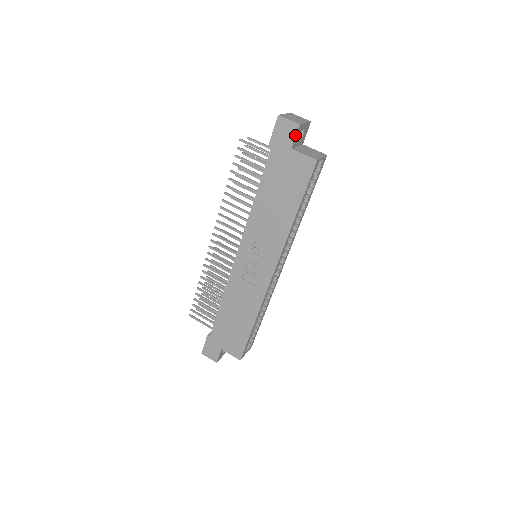
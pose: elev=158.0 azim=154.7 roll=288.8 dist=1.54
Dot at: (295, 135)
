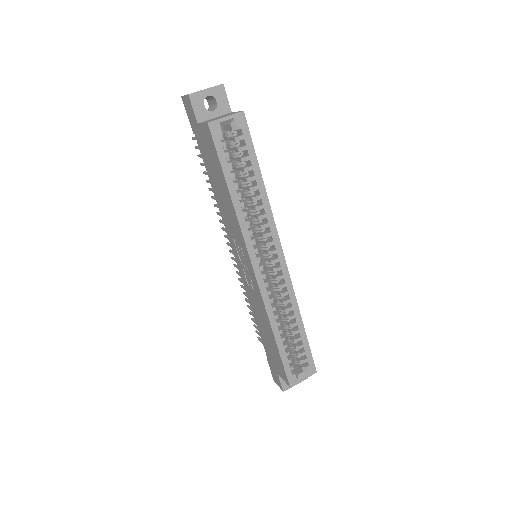
Dot at: (192, 108)
